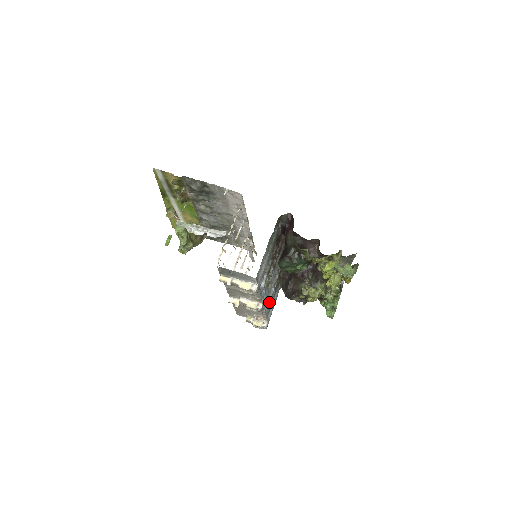
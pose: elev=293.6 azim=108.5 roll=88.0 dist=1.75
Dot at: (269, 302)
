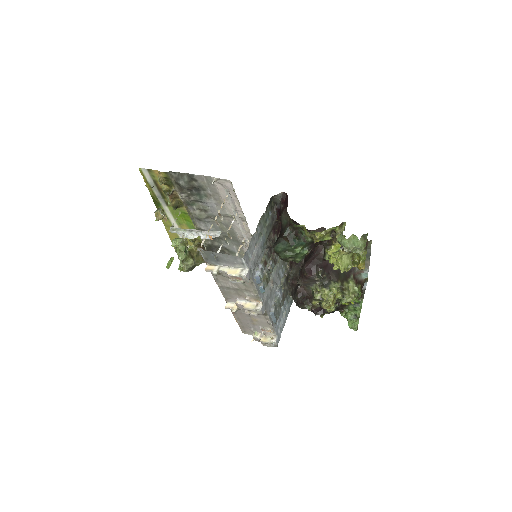
Dot at: (274, 307)
